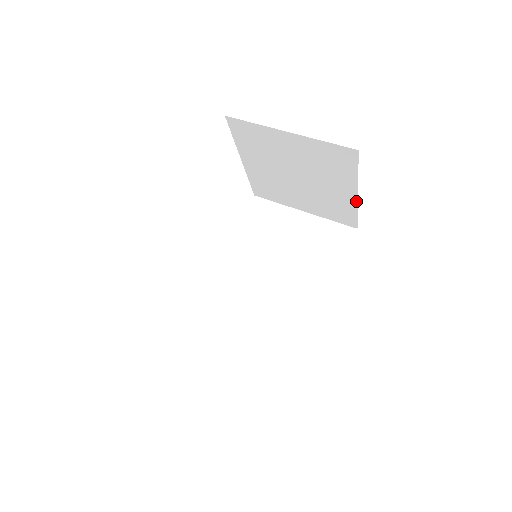
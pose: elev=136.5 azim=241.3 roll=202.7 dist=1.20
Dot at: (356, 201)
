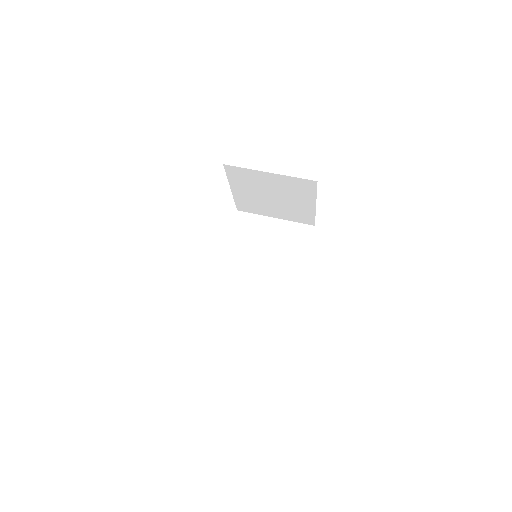
Dot at: (315, 209)
